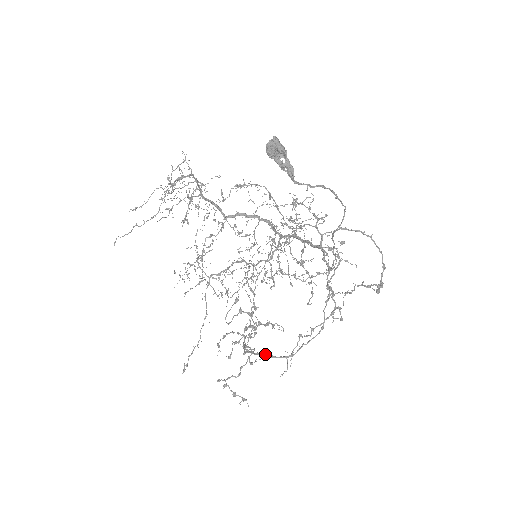
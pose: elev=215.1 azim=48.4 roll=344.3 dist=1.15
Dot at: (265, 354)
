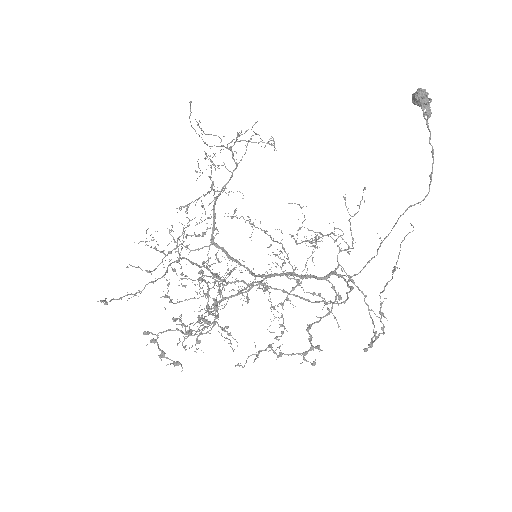
Dot at: occluded
